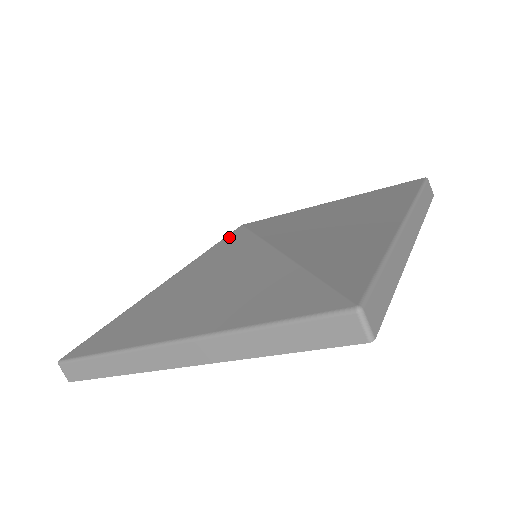
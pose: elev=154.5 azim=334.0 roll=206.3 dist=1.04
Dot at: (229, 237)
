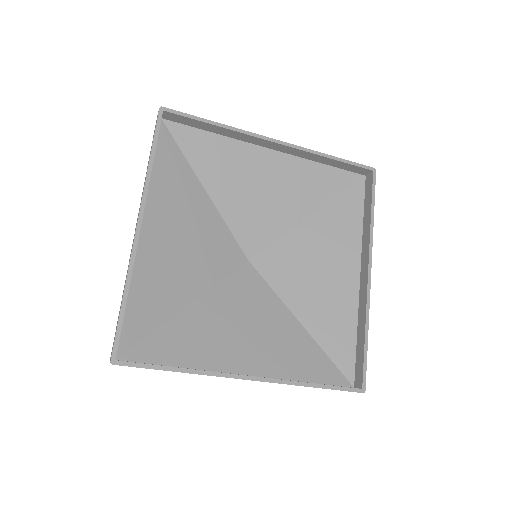
Dot at: (235, 264)
